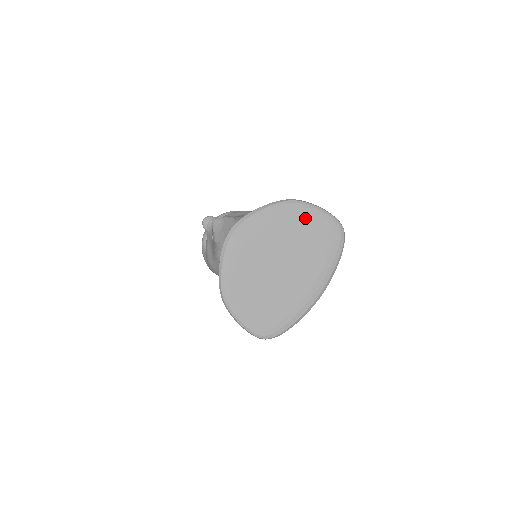
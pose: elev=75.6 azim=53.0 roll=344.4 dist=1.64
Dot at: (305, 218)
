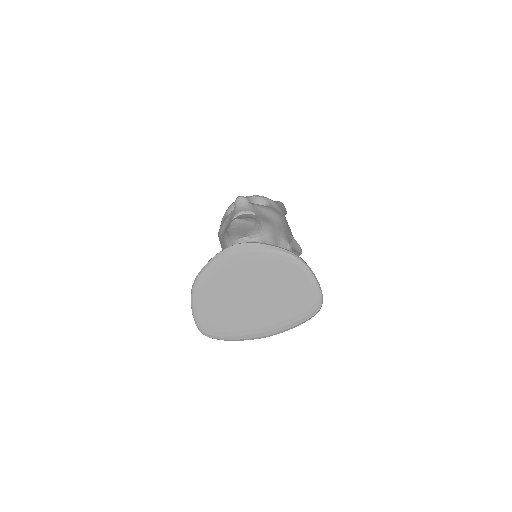
Dot at: (298, 279)
